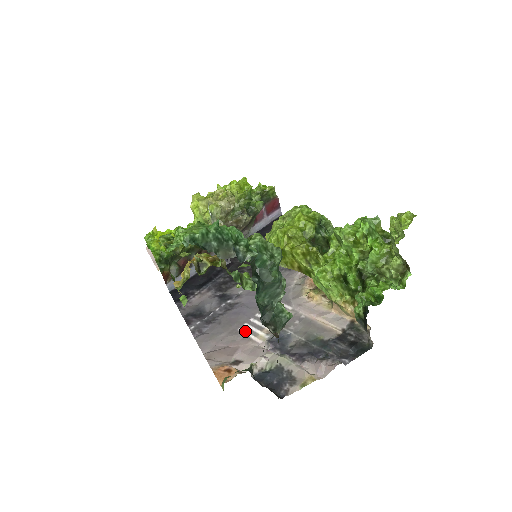
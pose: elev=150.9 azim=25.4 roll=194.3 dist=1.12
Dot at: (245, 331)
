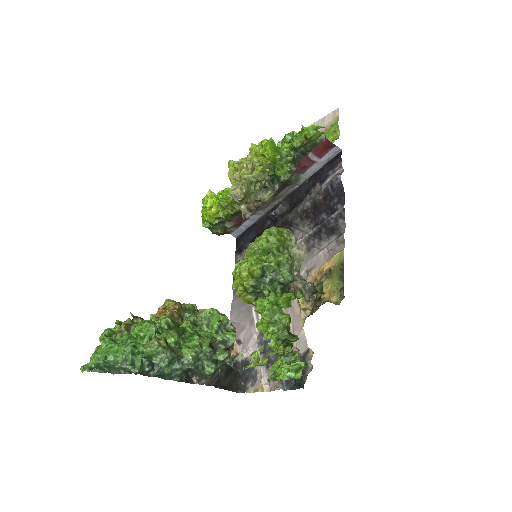
Dot at: (254, 313)
